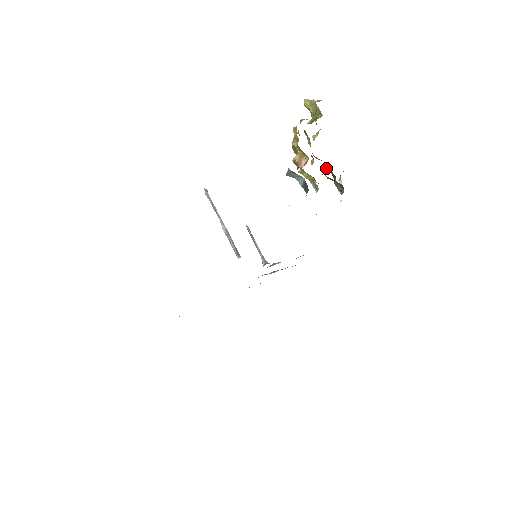
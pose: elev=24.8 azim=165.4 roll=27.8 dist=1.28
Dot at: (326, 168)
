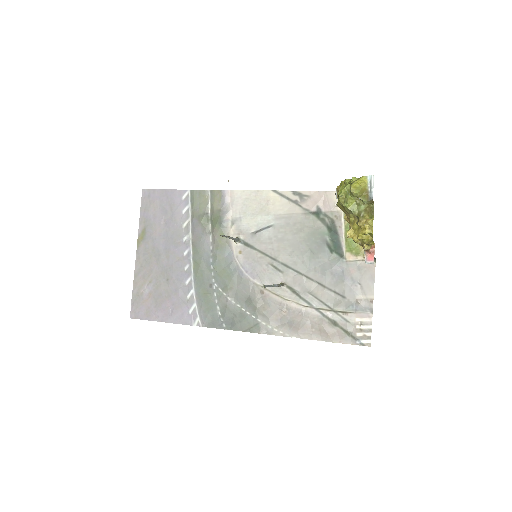
Dot at: occluded
